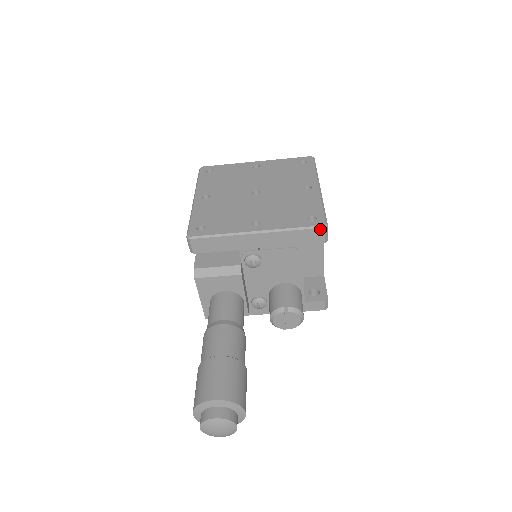
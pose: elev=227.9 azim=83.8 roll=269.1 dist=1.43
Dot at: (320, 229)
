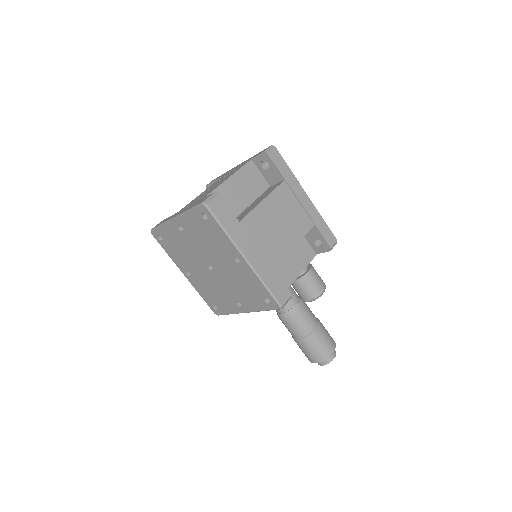
Dot at: occluded
